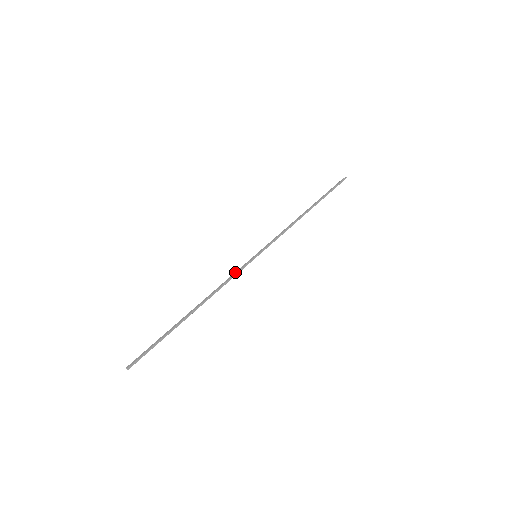
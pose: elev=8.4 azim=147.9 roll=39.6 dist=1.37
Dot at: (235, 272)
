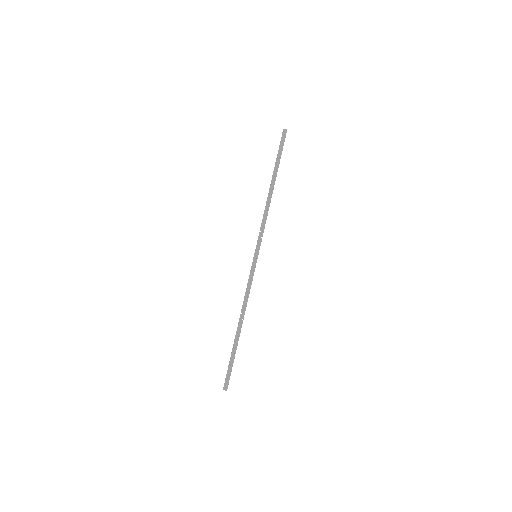
Dot at: (249, 279)
